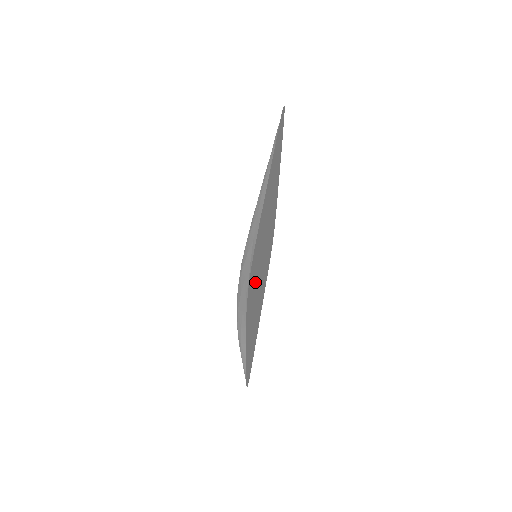
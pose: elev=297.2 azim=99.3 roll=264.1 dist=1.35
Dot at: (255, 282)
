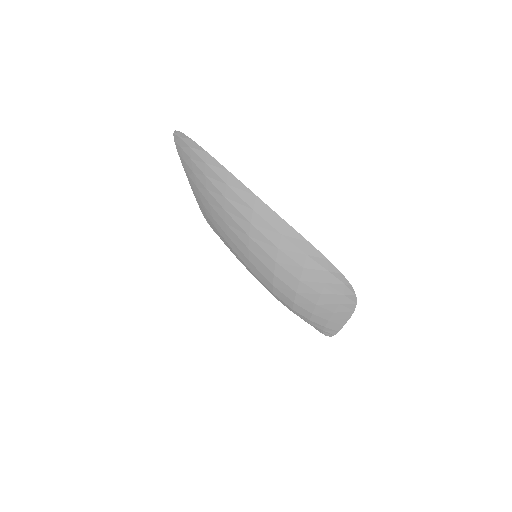
Dot at: occluded
